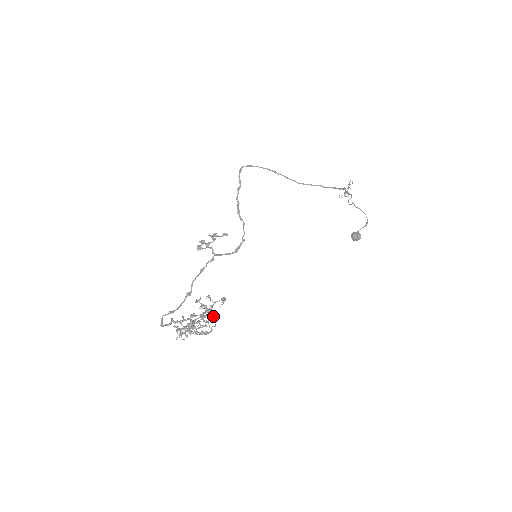
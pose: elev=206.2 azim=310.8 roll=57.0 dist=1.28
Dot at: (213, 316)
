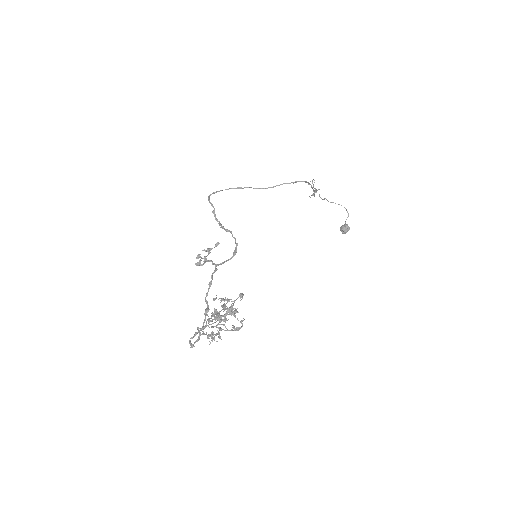
Dot at: (238, 312)
